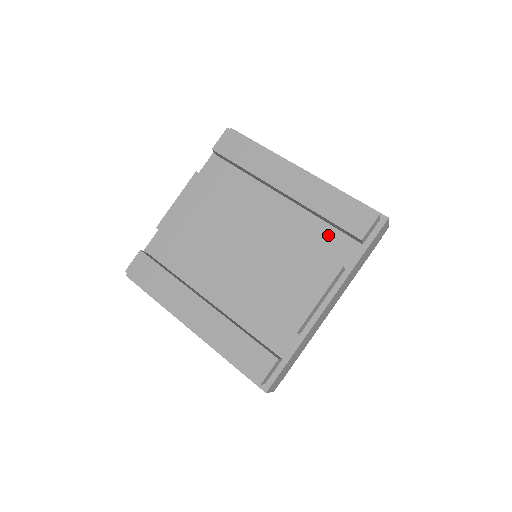
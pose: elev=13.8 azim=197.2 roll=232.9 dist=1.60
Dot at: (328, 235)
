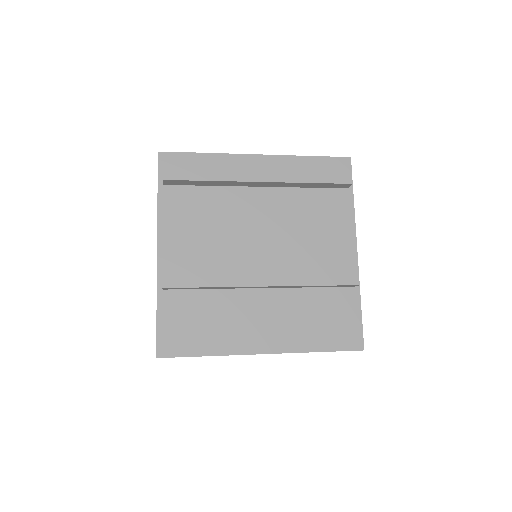
Dot at: (318, 197)
